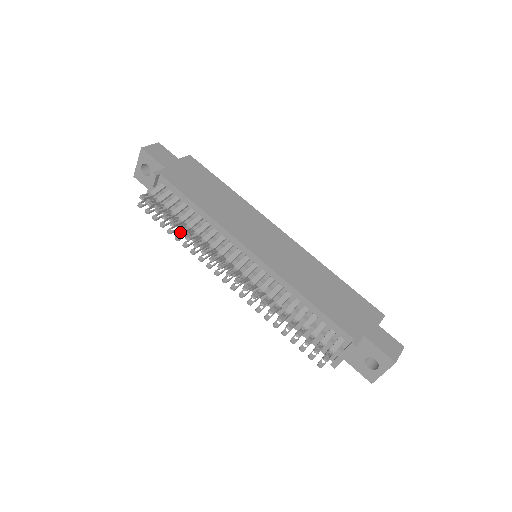
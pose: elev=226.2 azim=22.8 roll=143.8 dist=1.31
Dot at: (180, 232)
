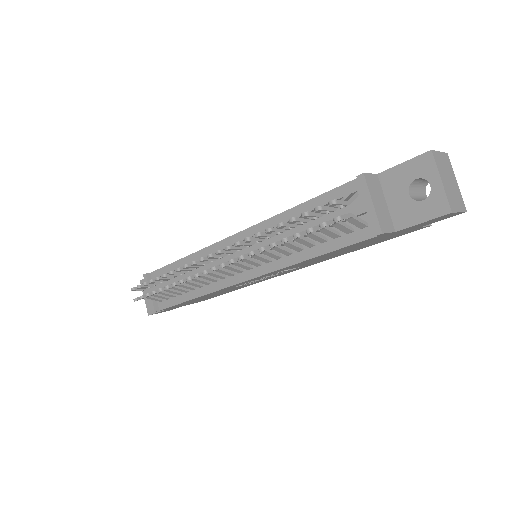
Dot at: (163, 275)
